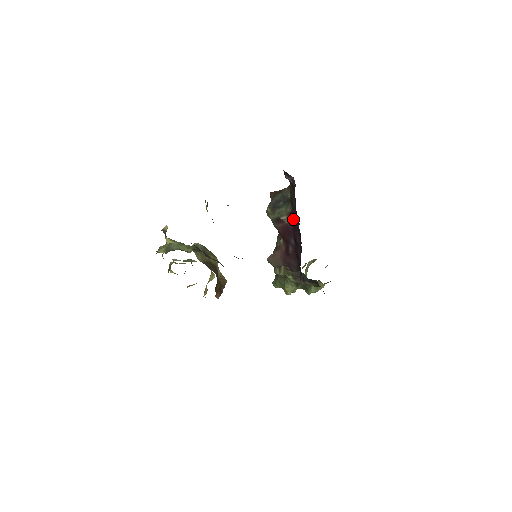
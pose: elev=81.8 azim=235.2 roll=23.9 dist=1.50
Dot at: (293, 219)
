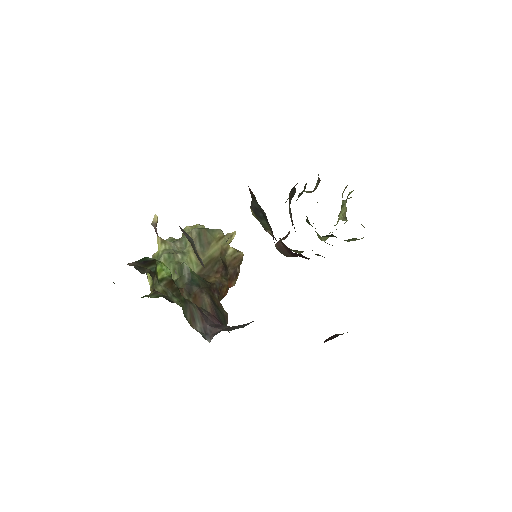
Dot at: occluded
